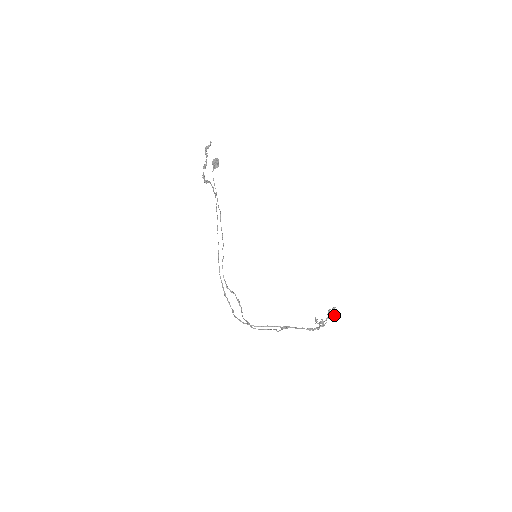
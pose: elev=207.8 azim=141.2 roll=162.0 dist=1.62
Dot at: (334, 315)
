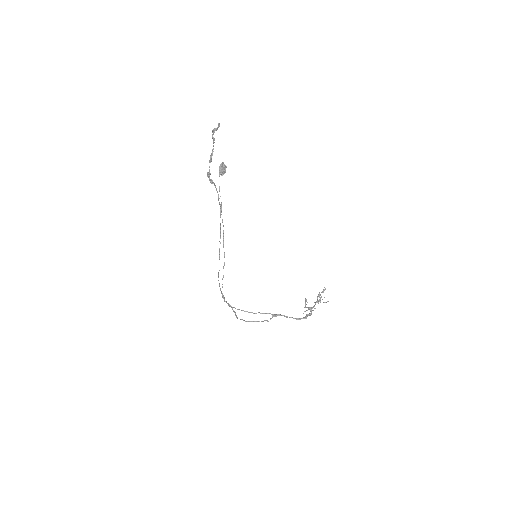
Dot at: occluded
